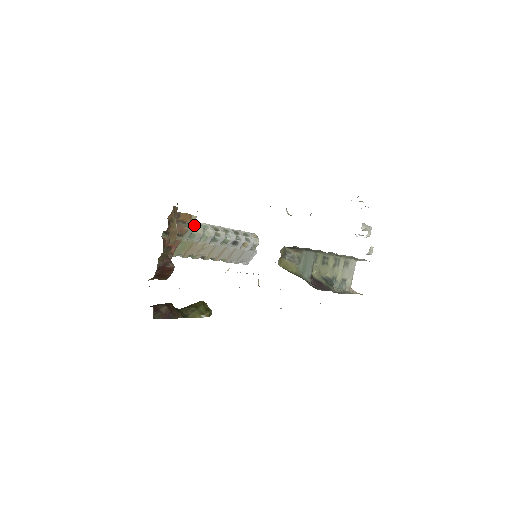
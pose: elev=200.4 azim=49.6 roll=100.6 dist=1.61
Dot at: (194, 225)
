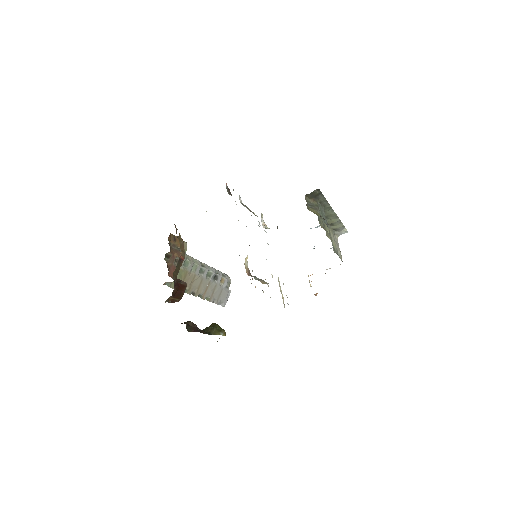
Dot at: occluded
